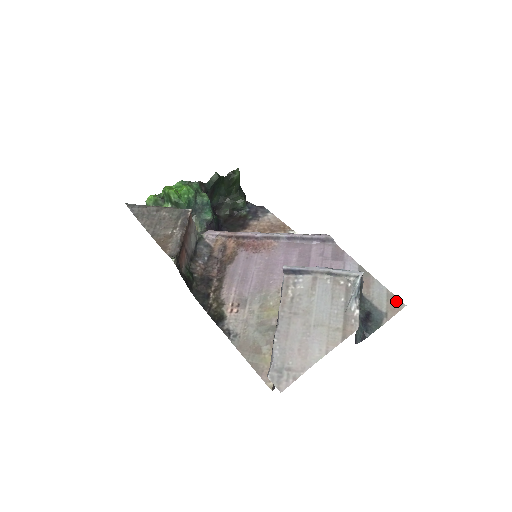
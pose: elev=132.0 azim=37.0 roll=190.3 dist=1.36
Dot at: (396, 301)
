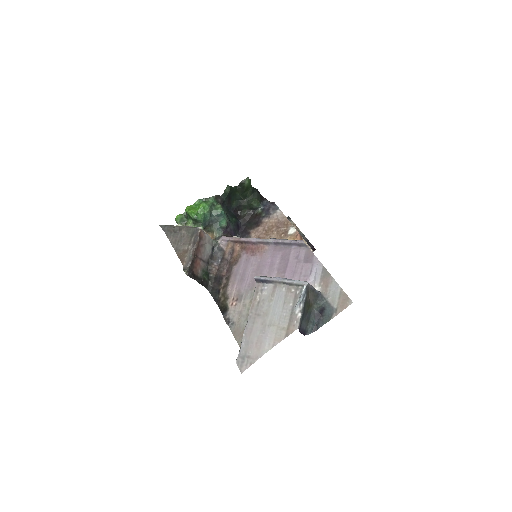
Dot at: (346, 299)
